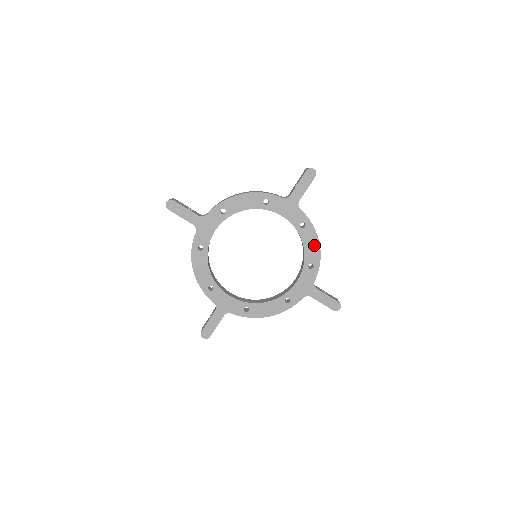
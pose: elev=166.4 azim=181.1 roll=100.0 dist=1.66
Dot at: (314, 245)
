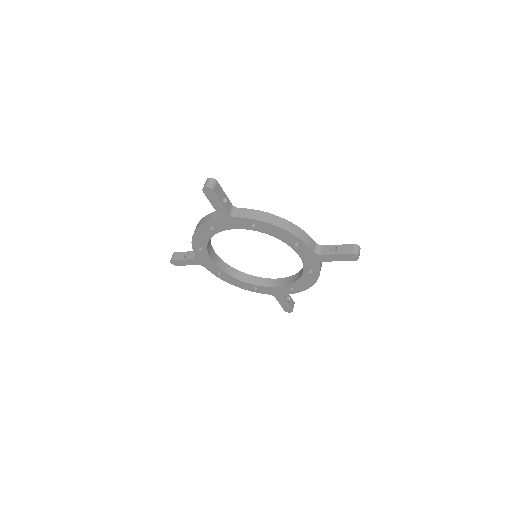
Dot at: (279, 231)
